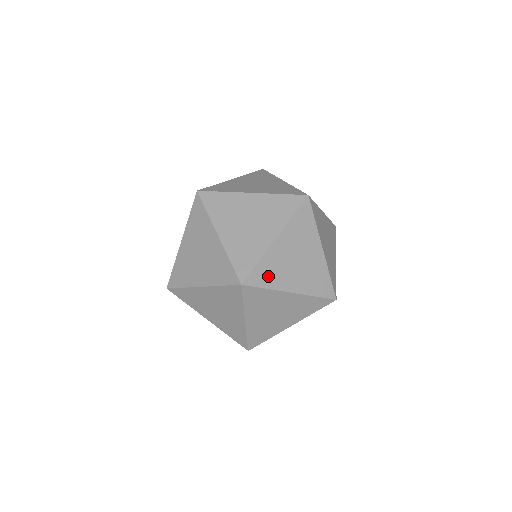
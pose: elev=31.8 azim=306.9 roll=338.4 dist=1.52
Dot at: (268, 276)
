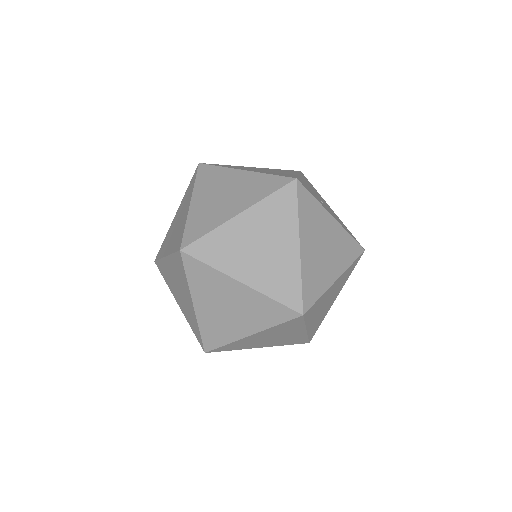
Dot at: (203, 225)
